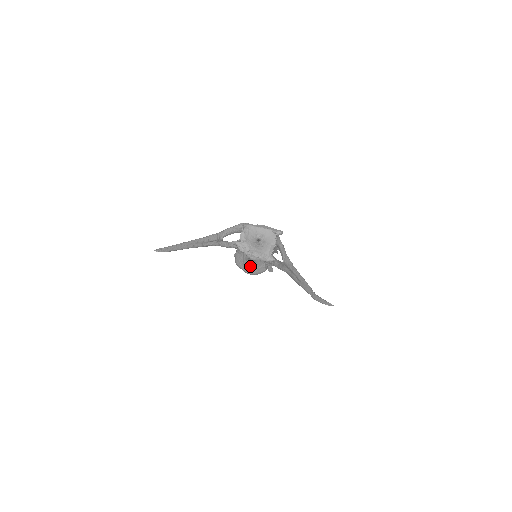
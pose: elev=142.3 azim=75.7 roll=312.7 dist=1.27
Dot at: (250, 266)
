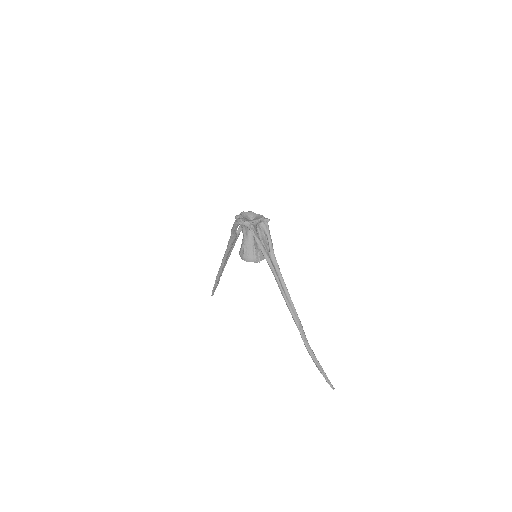
Dot at: (244, 248)
